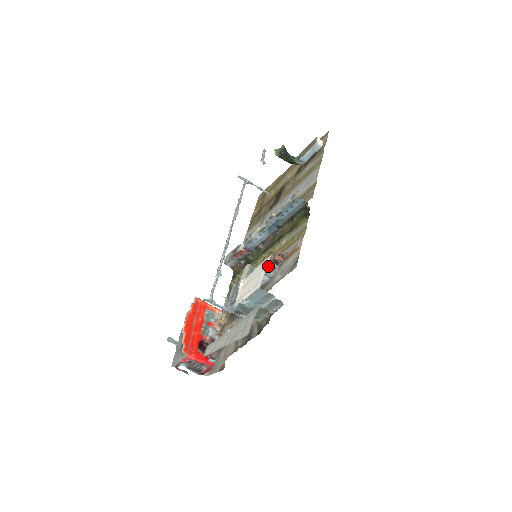
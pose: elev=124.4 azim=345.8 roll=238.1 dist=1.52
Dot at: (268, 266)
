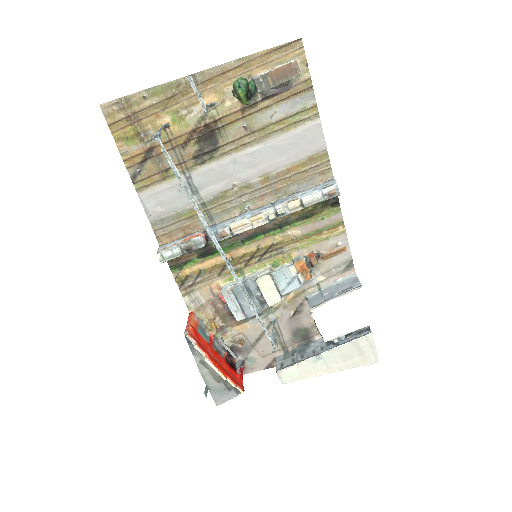
Dot at: (308, 274)
